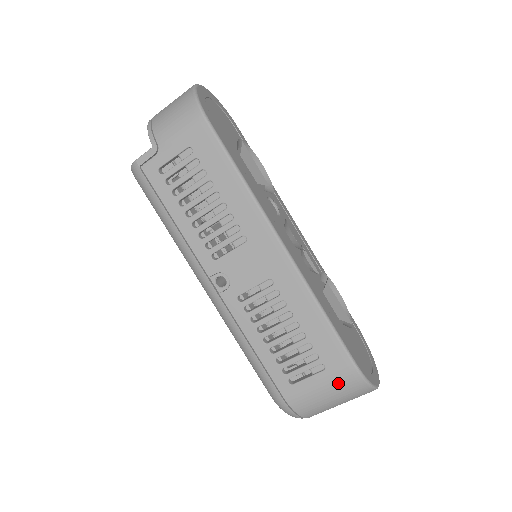
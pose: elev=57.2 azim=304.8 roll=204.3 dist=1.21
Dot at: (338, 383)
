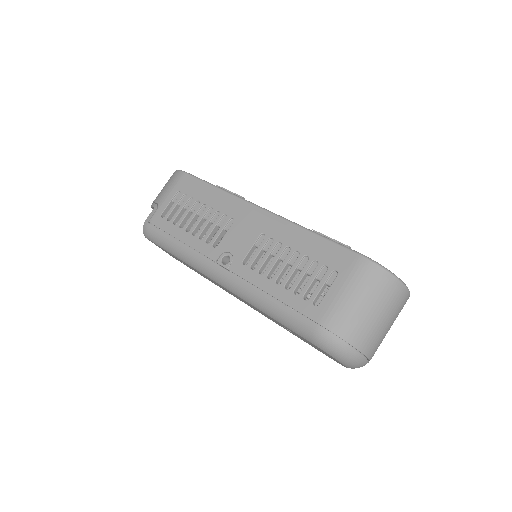
Dot at: (356, 279)
